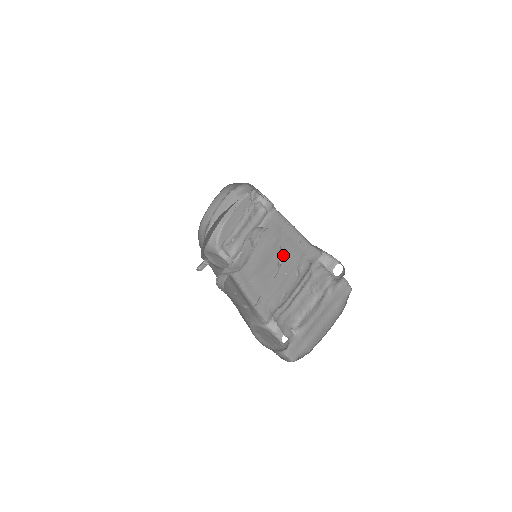
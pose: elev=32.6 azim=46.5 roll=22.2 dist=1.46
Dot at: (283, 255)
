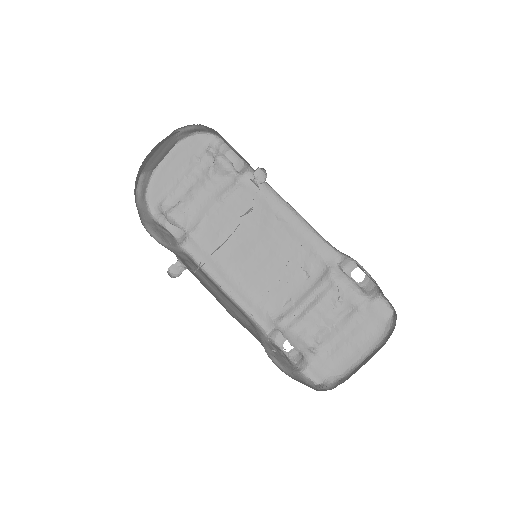
Dot at: (278, 245)
